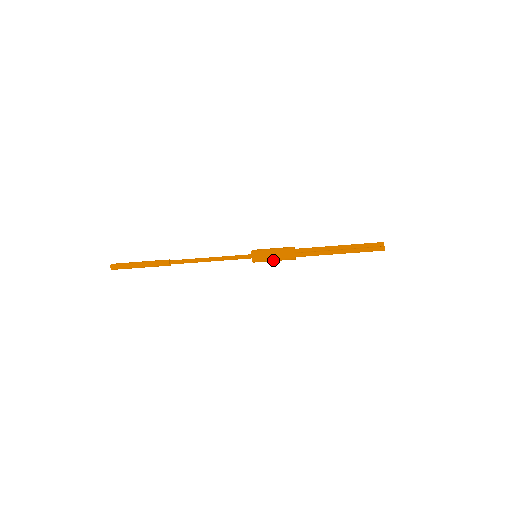
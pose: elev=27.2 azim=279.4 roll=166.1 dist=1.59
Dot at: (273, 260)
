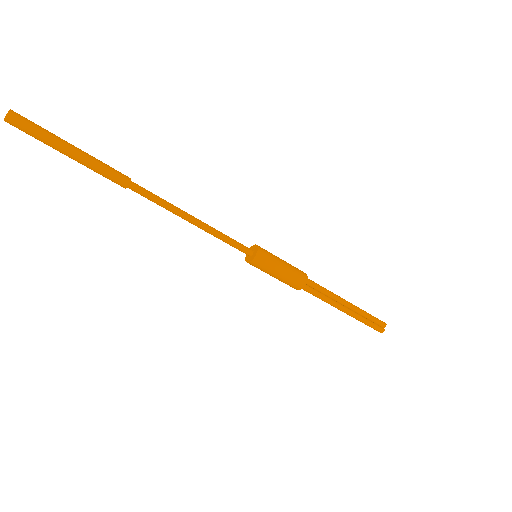
Dot at: (274, 276)
